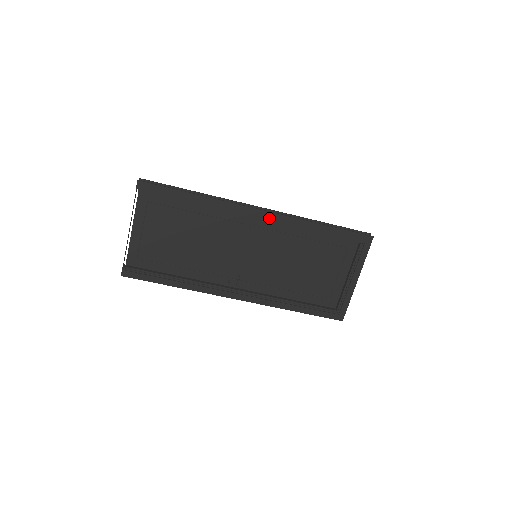
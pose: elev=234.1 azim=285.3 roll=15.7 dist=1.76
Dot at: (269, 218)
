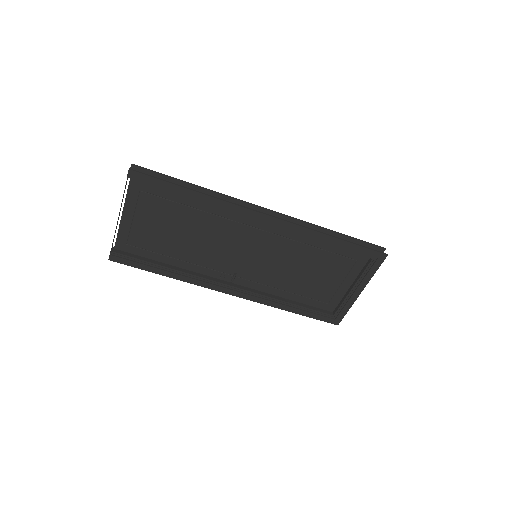
Dot at: (275, 224)
